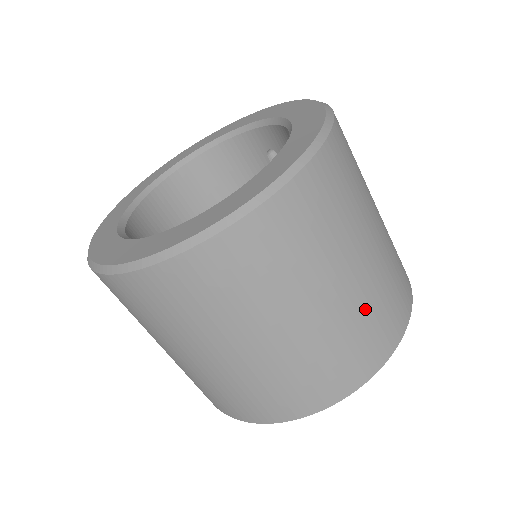
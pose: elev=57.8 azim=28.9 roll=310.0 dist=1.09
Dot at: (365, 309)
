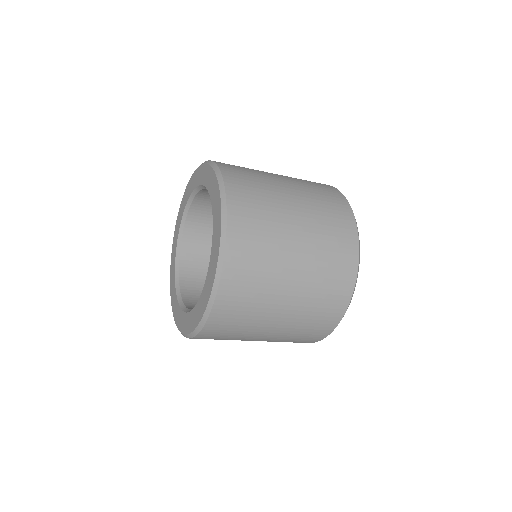
Dot at: (299, 325)
